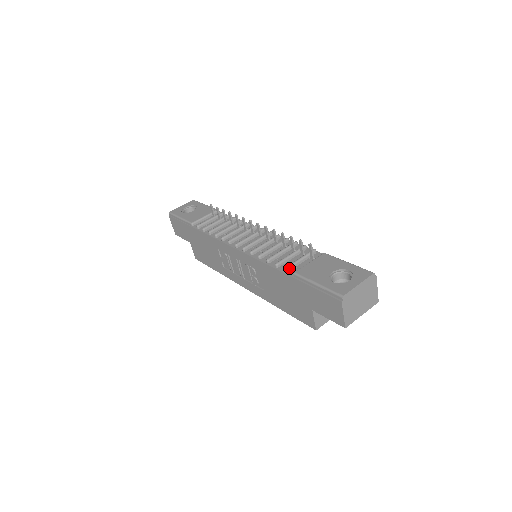
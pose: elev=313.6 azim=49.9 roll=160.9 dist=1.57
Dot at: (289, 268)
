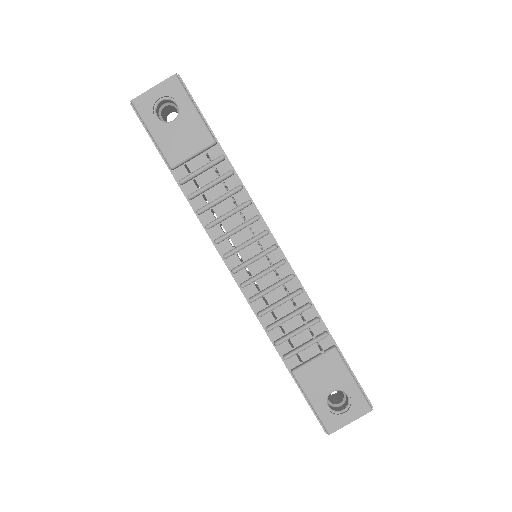
Dot at: (289, 358)
